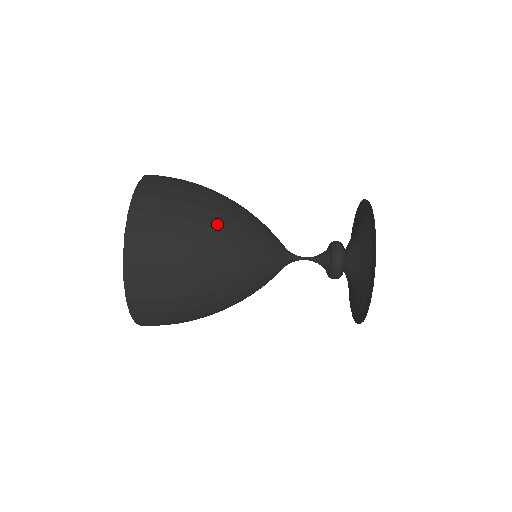
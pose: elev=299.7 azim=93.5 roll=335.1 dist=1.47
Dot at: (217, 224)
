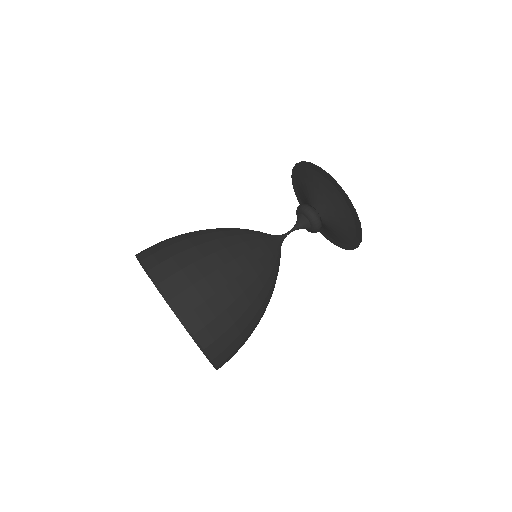
Dot at: (233, 257)
